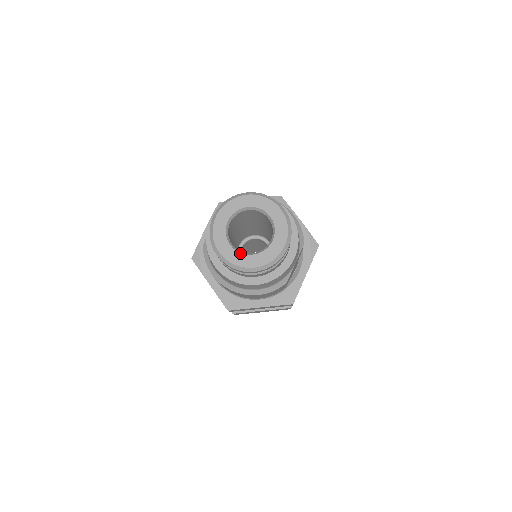
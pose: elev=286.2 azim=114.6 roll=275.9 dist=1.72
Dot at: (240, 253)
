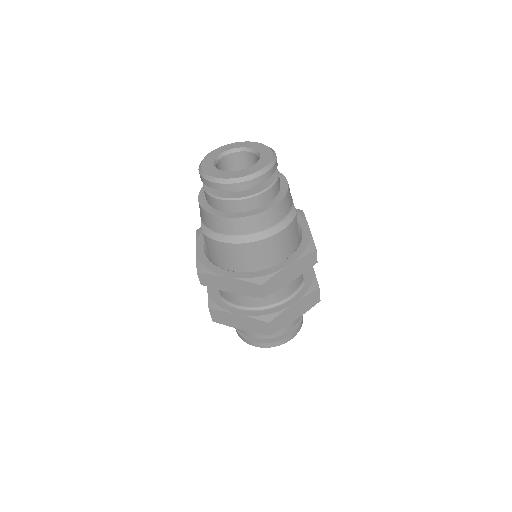
Dot at: (239, 171)
